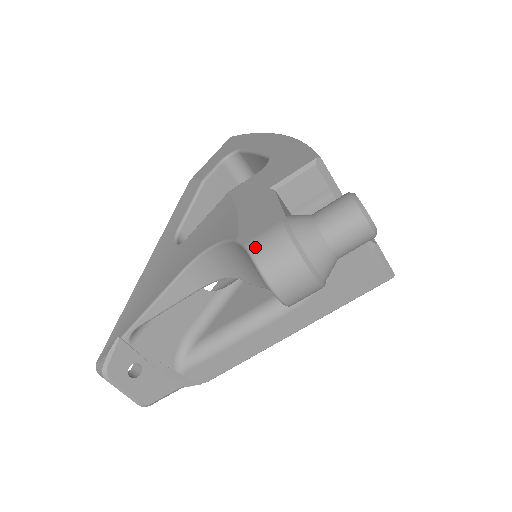
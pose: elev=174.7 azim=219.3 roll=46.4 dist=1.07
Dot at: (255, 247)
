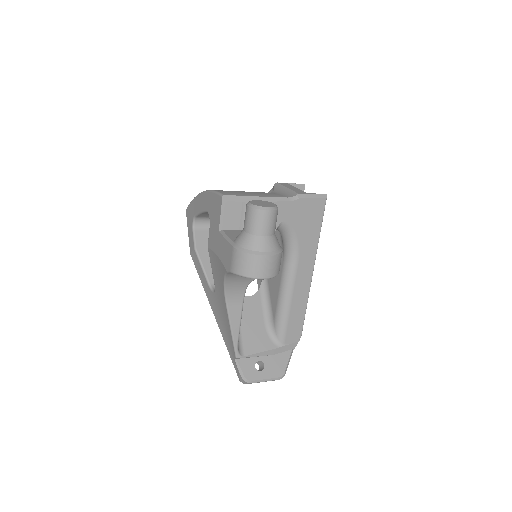
Dot at: (234, 269)
